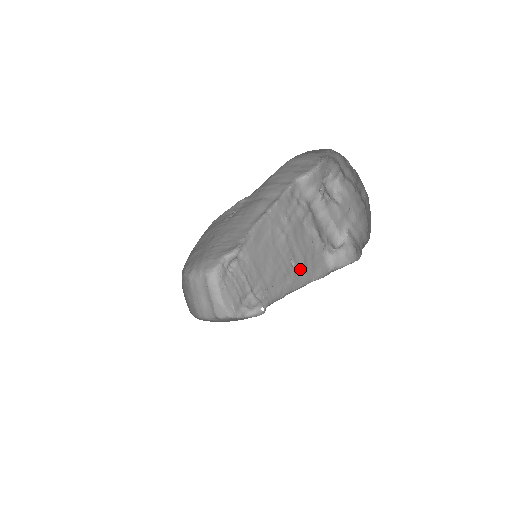
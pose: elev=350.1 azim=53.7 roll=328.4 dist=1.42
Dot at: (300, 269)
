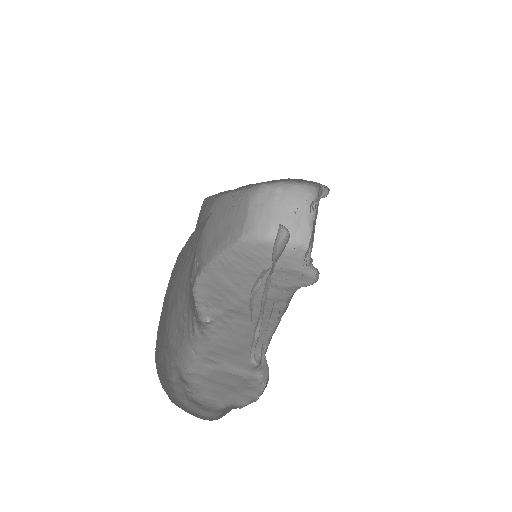
Dot at: (279, 313)
